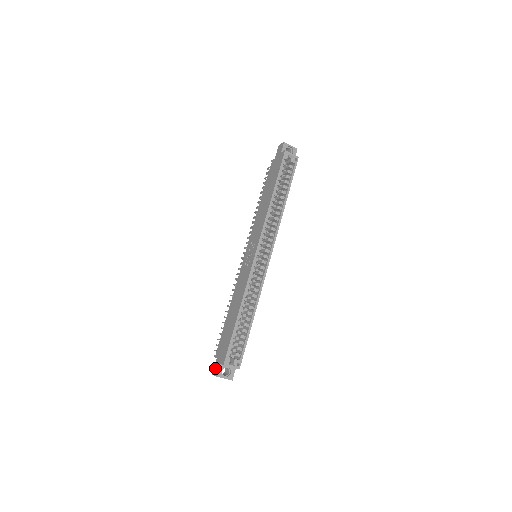
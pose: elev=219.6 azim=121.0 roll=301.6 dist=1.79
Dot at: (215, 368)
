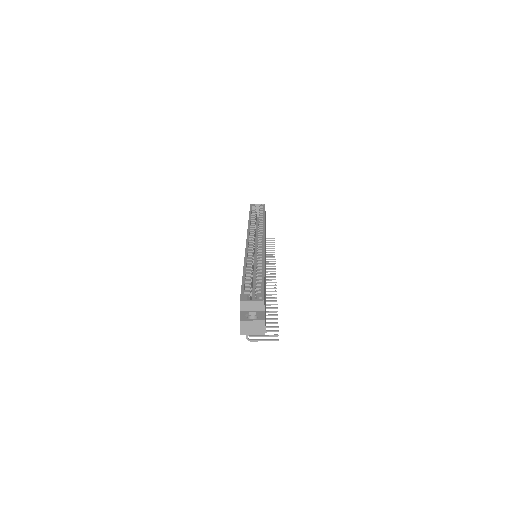
Dot at: occluded
